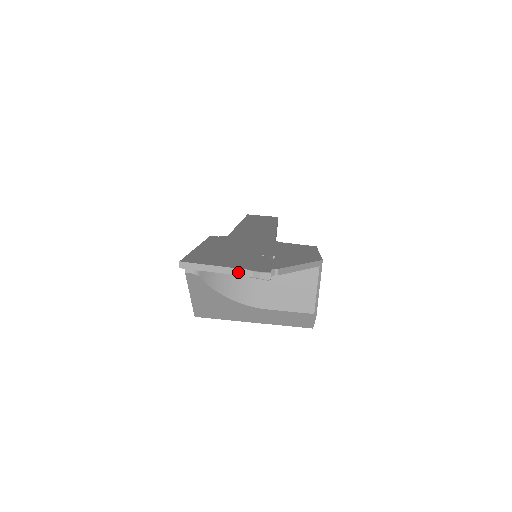
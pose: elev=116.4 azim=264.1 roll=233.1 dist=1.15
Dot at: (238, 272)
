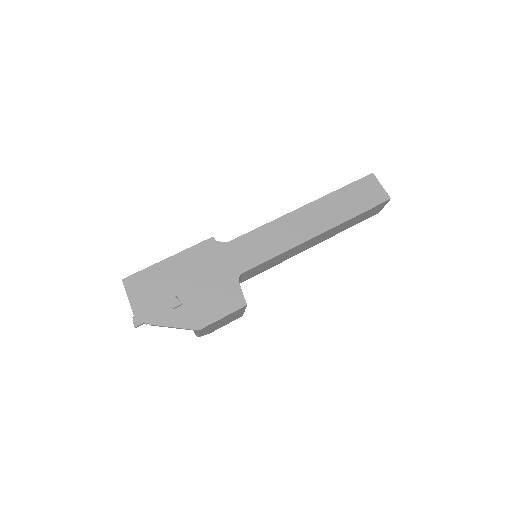
Dot at: (132, 310)
